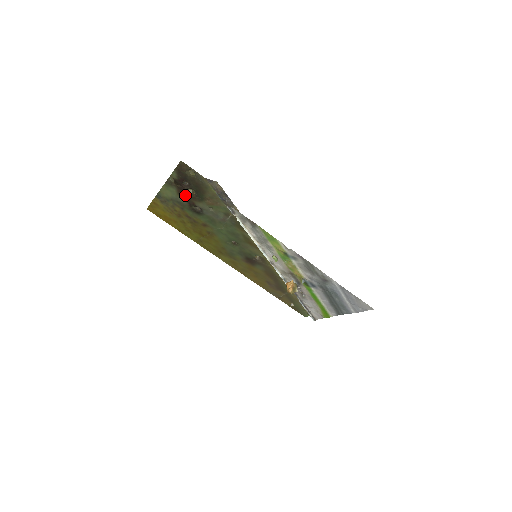
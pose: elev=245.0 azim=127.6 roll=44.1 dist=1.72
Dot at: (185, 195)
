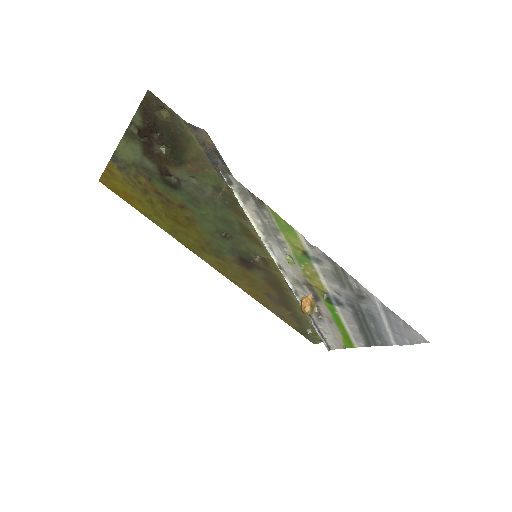
Dot at: (154, 156)
